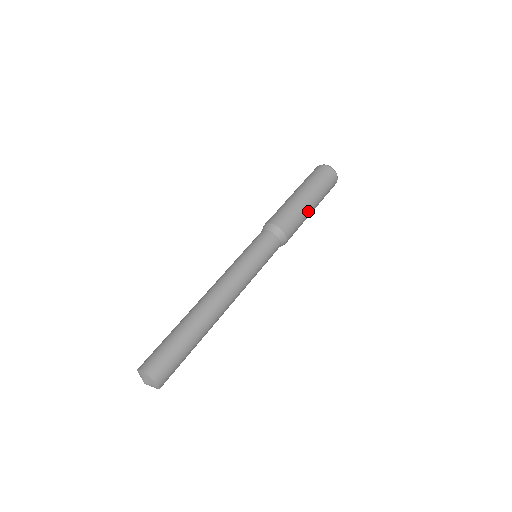
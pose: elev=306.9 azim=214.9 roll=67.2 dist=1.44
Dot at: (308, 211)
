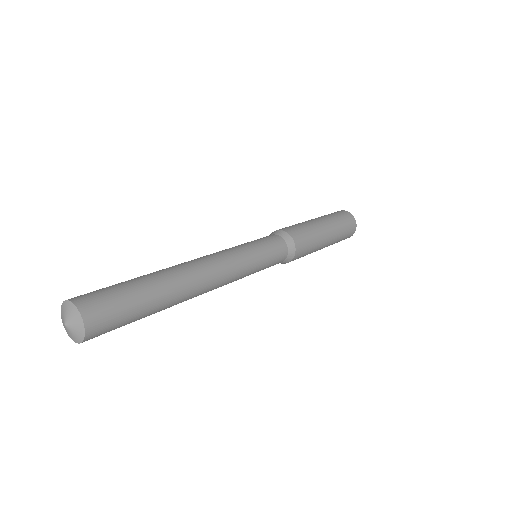
Dot at: (319, 228)
